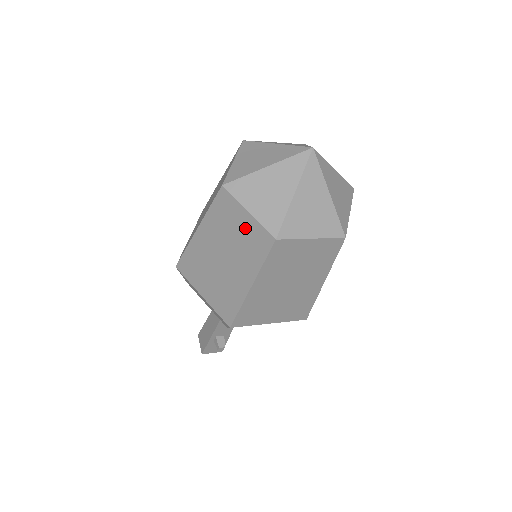
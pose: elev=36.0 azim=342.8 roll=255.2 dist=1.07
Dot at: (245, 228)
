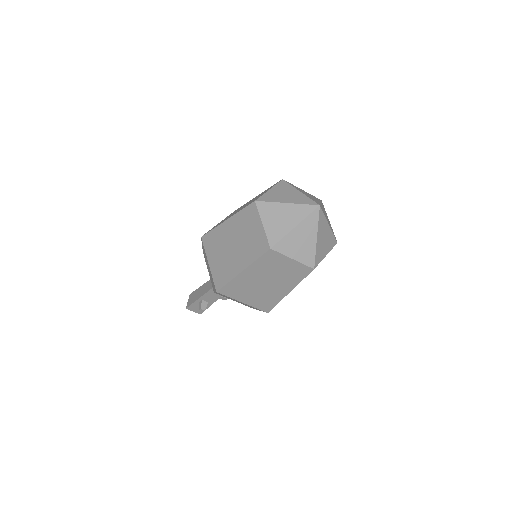
Dot at: (256, 233)
